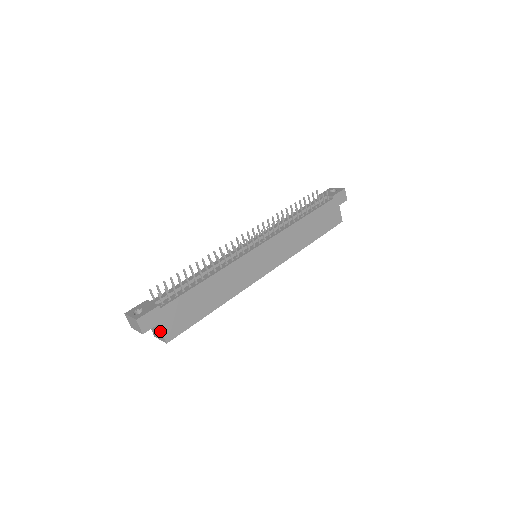
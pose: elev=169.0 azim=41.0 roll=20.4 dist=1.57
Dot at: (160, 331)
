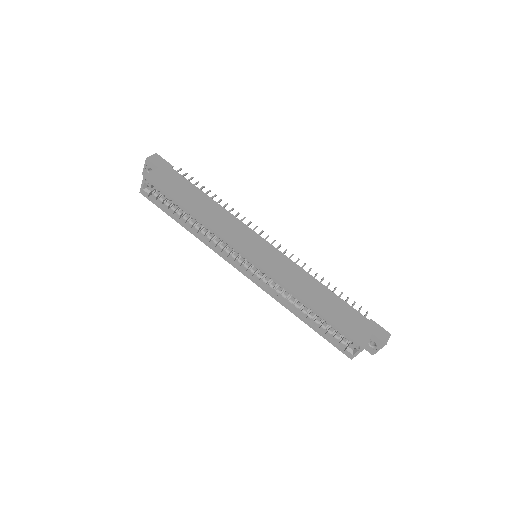
Dot at: (152, 172)
